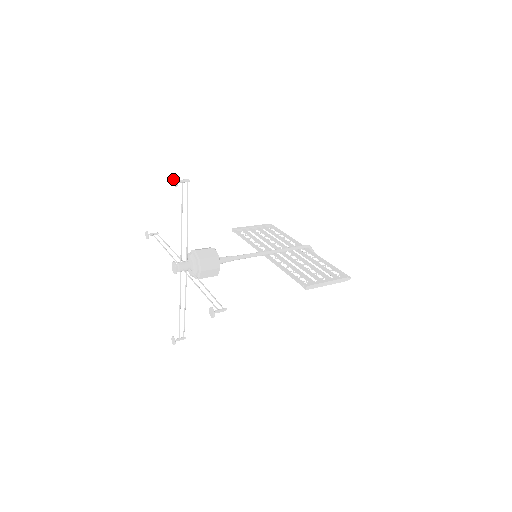
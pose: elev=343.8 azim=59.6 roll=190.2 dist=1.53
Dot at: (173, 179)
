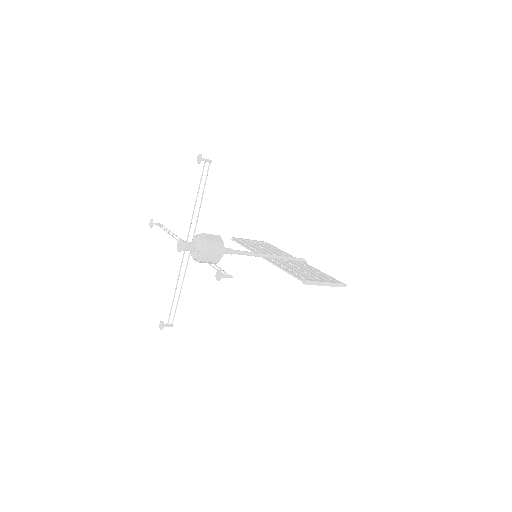
Dot at: (197, 157)
